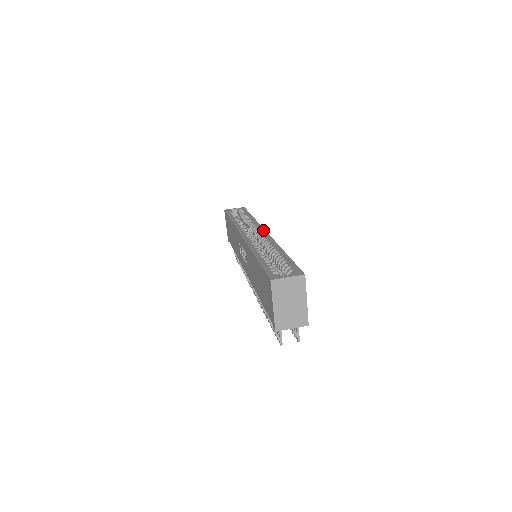
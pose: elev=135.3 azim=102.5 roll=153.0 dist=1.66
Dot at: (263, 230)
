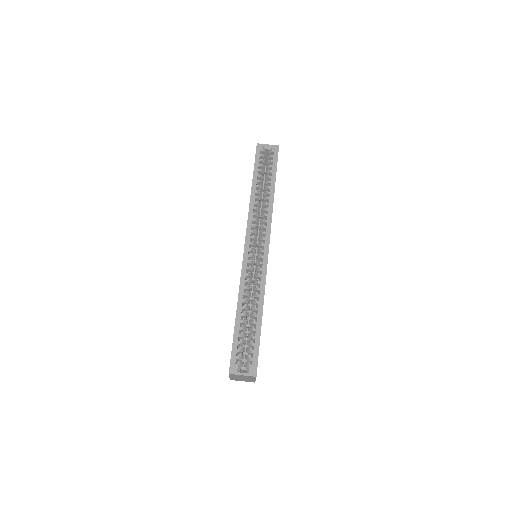
Dot at: (267, 243)
